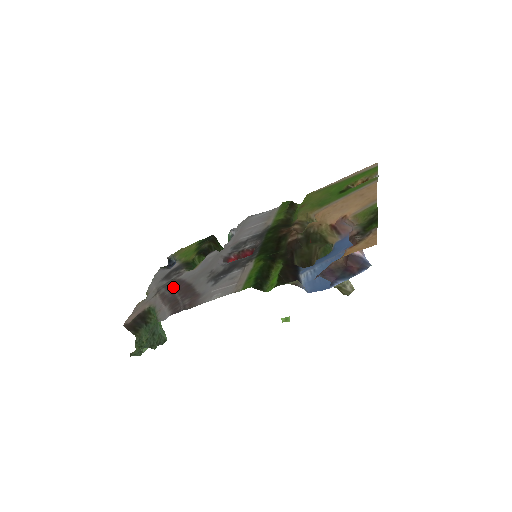
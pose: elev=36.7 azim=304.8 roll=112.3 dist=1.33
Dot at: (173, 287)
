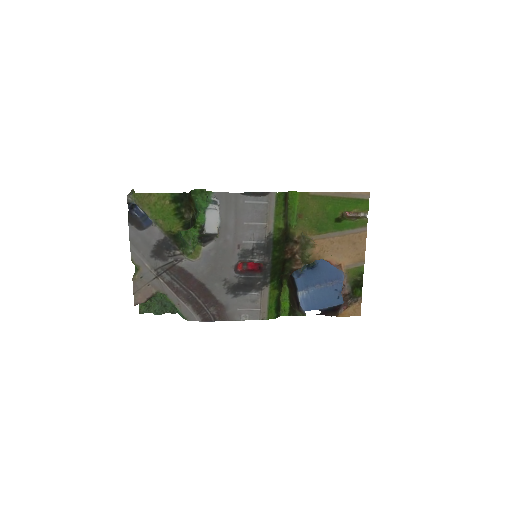
Dot at: (181, 280)
